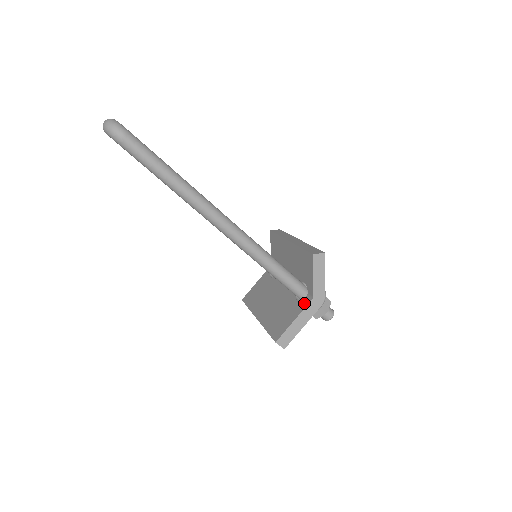
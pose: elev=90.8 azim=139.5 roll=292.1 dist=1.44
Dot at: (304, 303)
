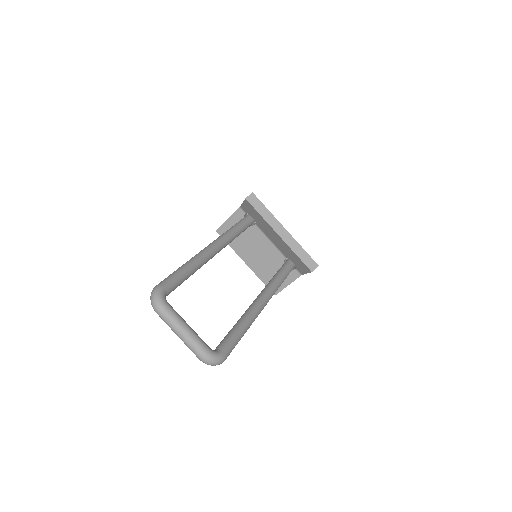
Dot at: (294, 276)
